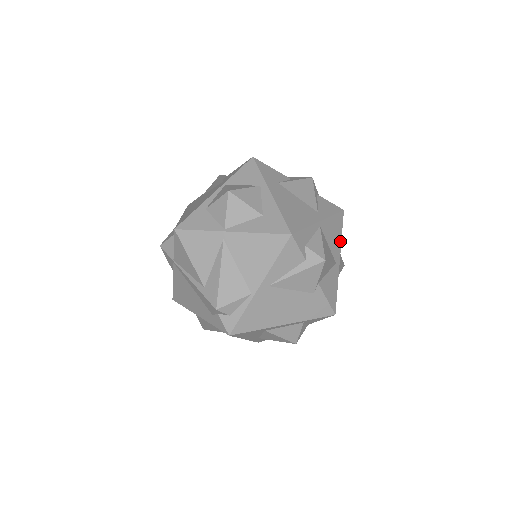
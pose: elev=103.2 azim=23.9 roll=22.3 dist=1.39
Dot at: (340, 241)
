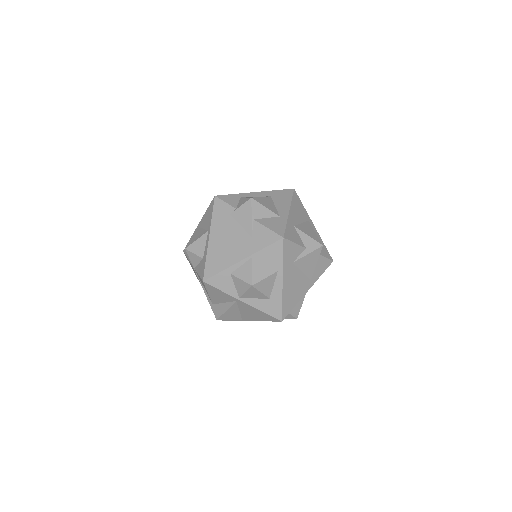
Dot at: occluded
